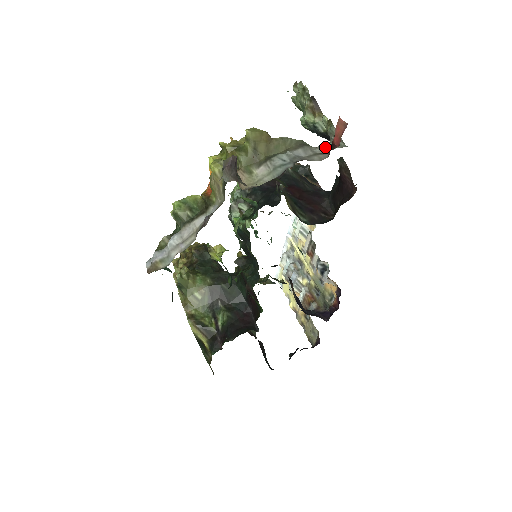
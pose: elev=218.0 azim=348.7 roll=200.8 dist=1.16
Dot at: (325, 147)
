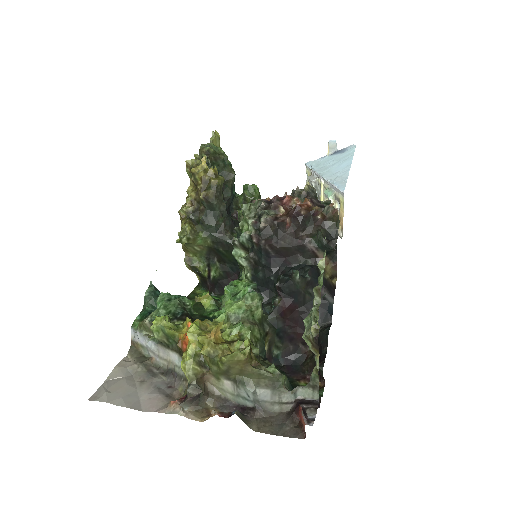
Dot at: (297, 392)
